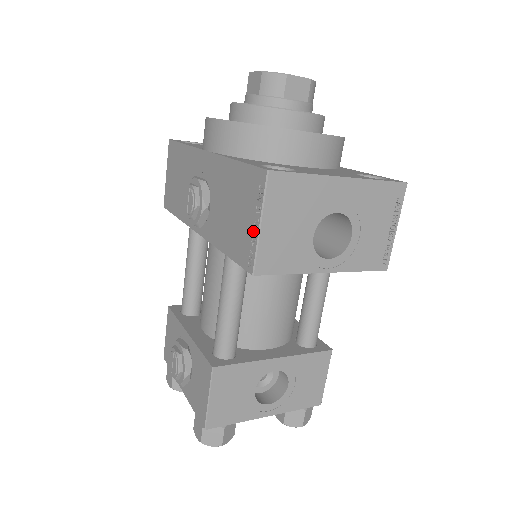
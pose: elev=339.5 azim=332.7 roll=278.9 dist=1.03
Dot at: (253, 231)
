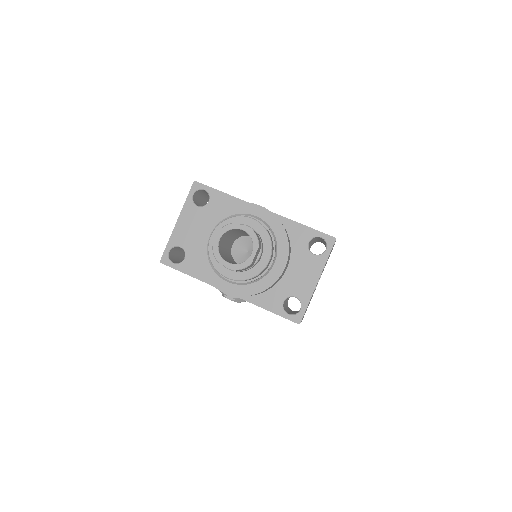
Dot at: occluded
